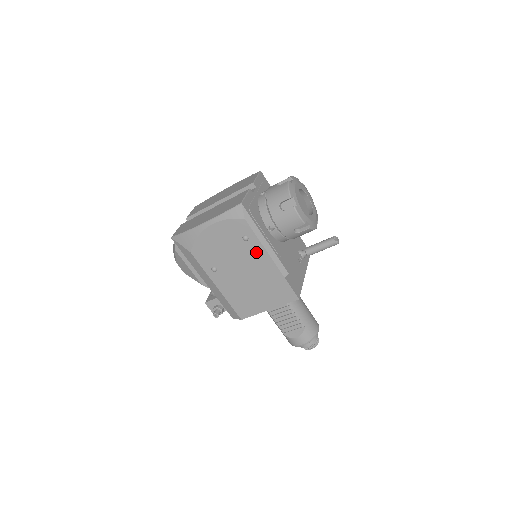
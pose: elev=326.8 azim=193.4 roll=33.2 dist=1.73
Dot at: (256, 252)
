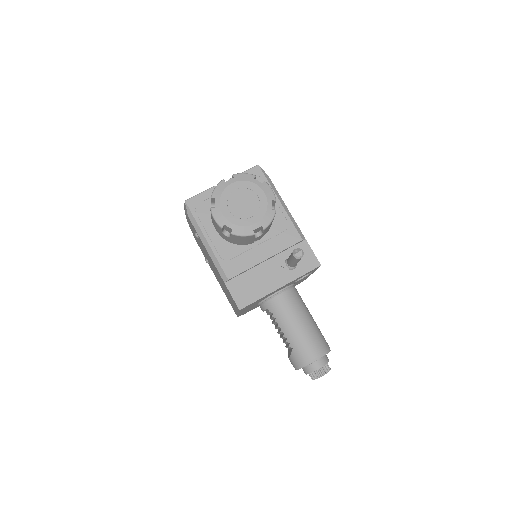
Dot at: occluded
